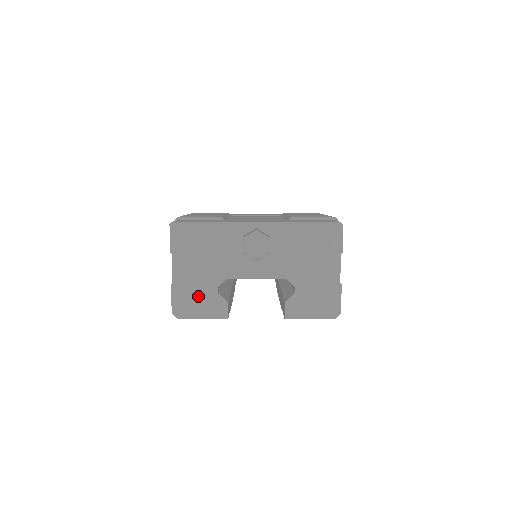
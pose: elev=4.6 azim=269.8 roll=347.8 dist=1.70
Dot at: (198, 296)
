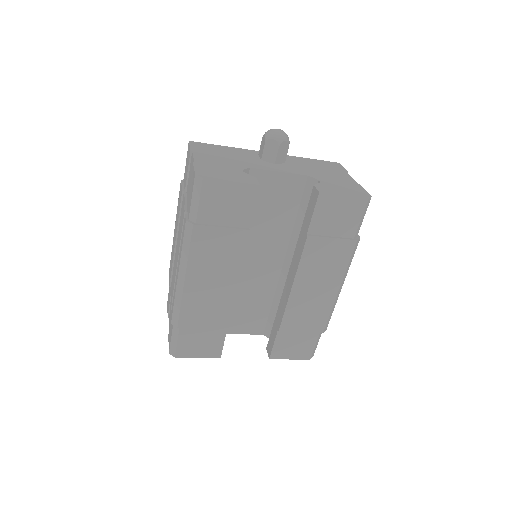
Dot at: (223, 171)
